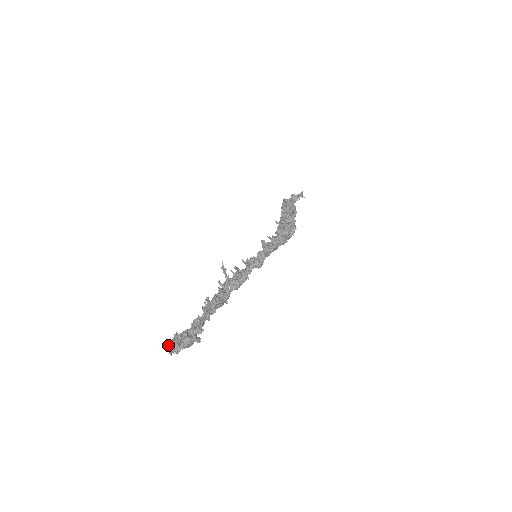
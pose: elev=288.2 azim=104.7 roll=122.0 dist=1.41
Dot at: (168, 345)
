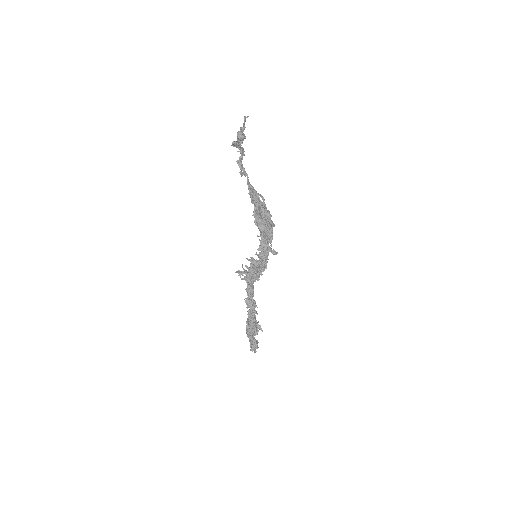
Dot at: occluded
